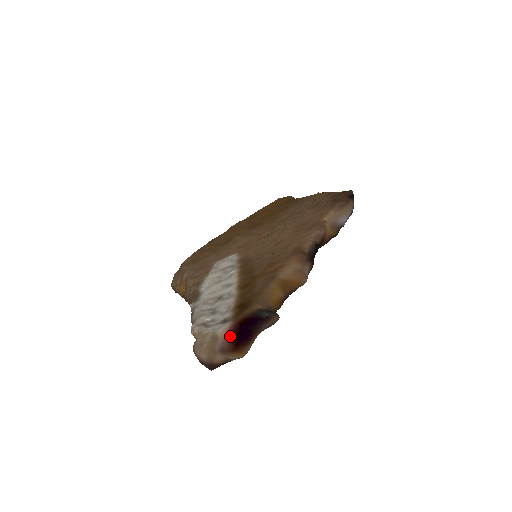
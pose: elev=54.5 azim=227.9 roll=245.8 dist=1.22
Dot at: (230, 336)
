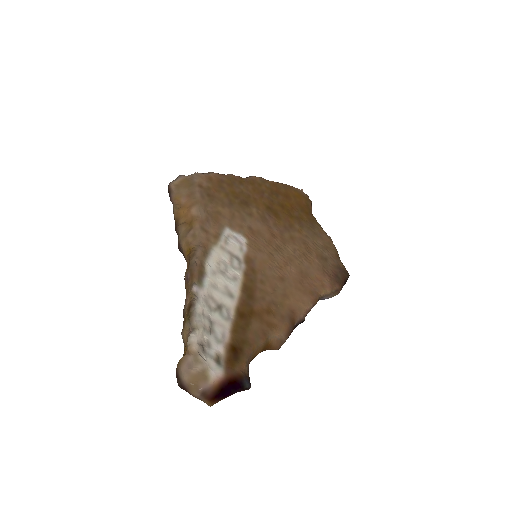
Dot at: (217, 388)
